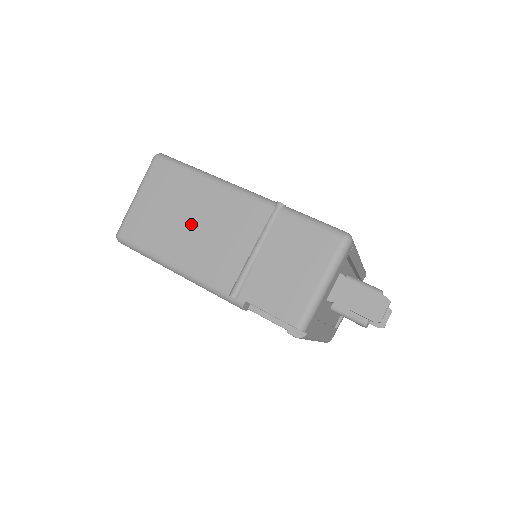
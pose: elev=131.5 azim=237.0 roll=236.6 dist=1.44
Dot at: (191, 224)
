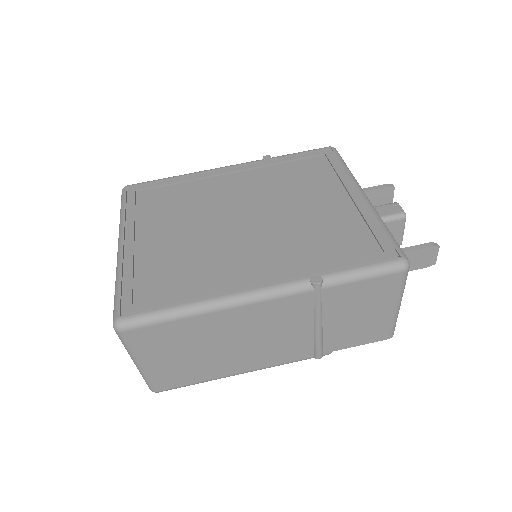
Dot at: (230, 347)
